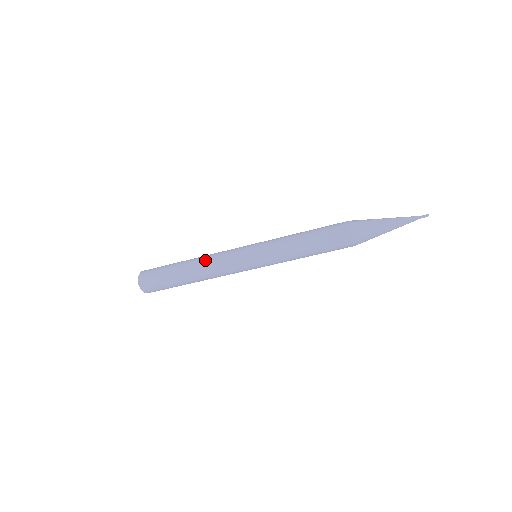
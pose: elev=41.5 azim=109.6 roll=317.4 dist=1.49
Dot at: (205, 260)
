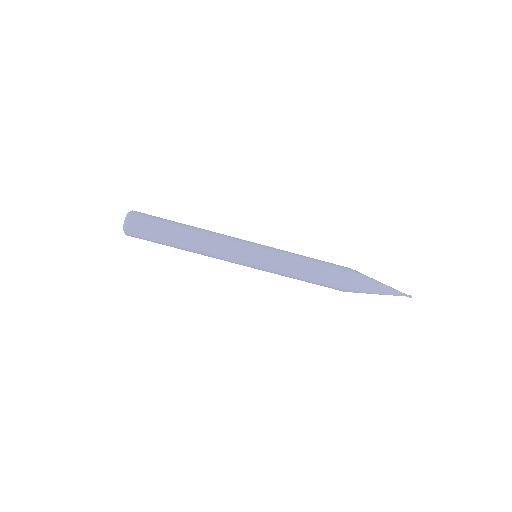
Dot at: occluded
